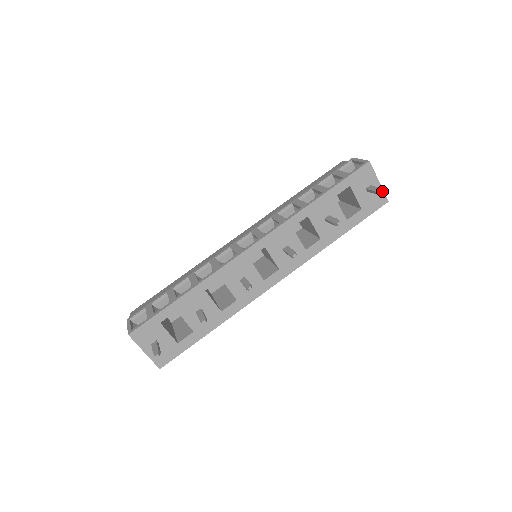
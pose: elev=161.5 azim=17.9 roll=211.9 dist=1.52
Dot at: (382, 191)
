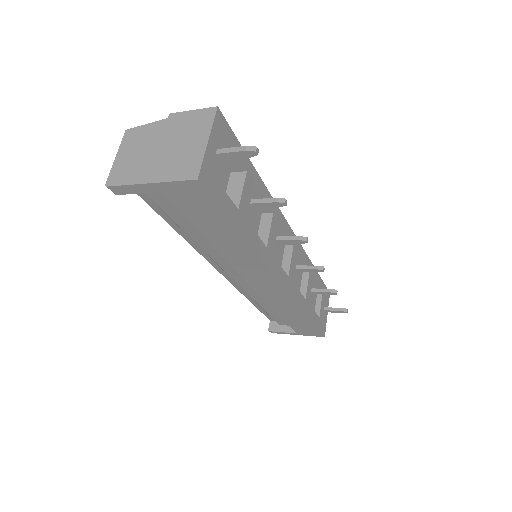
Dot at: (347, 310)
